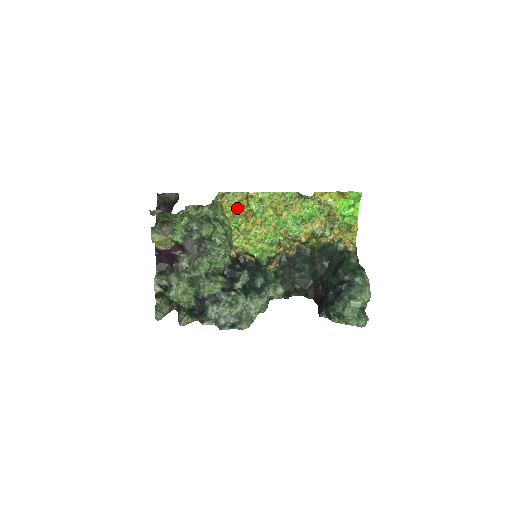
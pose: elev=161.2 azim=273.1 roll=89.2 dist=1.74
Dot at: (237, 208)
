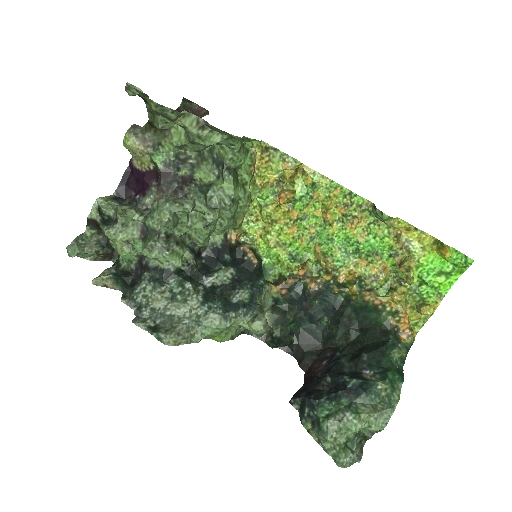
Dot at: (276, 179)
